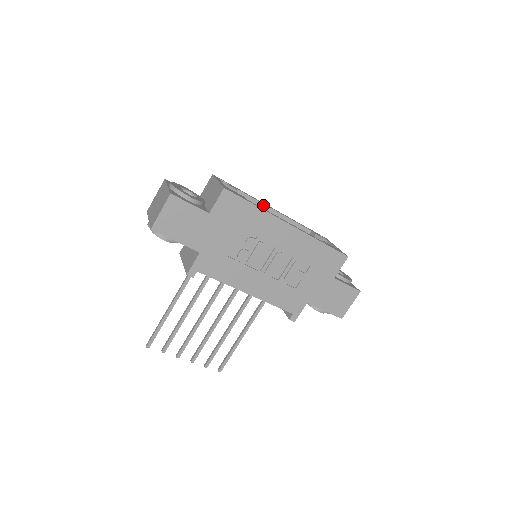
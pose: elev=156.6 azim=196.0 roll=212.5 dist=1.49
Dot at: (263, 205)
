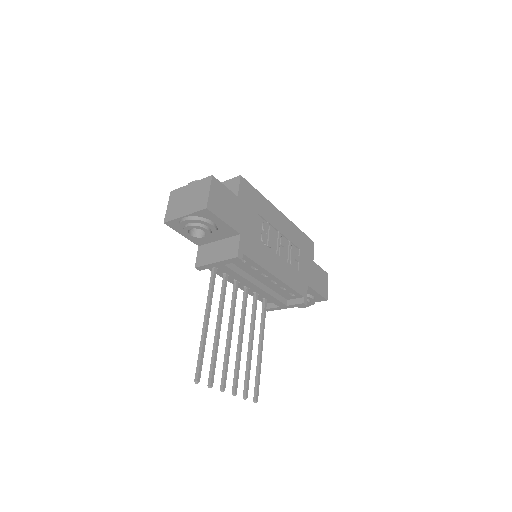
Dot at: occluded
